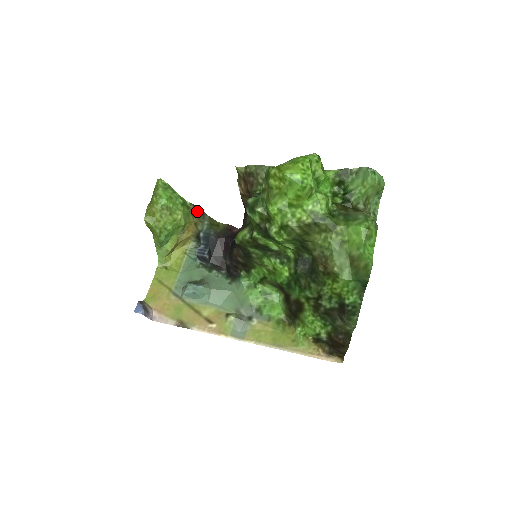
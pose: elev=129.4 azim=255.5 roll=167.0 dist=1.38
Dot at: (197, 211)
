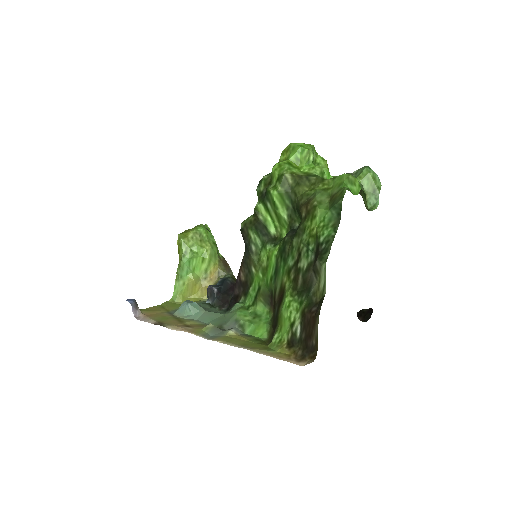
Dot at: (225, 264)
